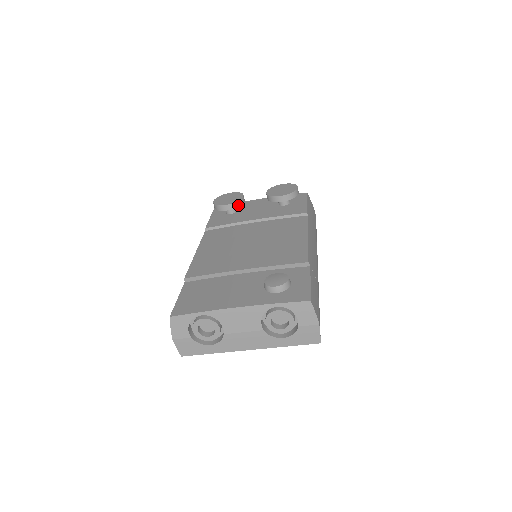
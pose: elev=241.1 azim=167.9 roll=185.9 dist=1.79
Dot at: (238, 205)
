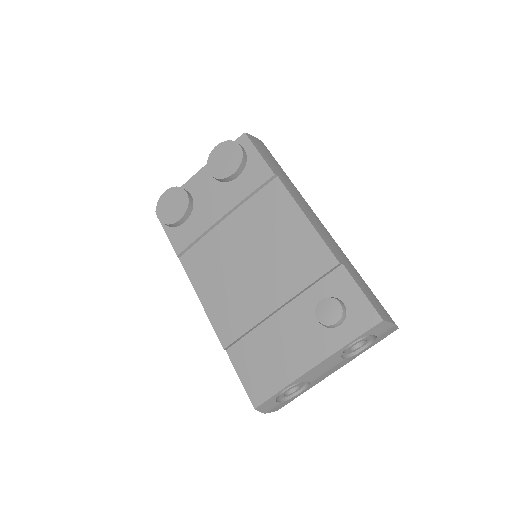
Dot at: (191, 208)
